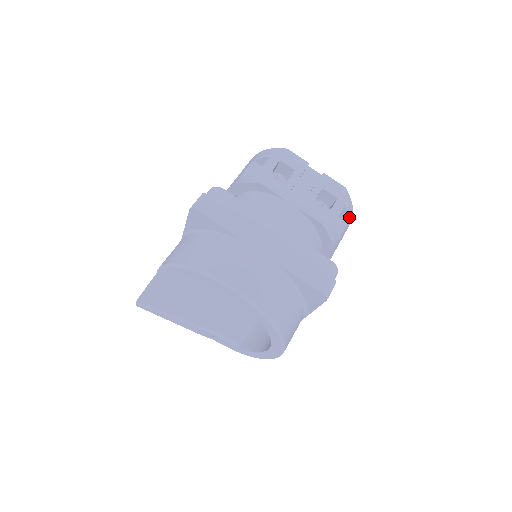
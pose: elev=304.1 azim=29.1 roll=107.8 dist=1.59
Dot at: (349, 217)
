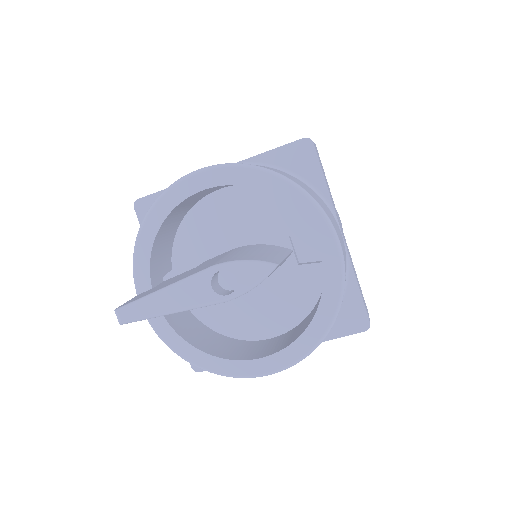
Dot at: occluded
